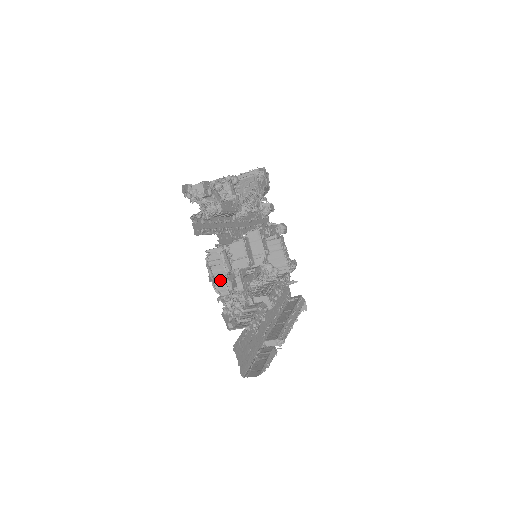
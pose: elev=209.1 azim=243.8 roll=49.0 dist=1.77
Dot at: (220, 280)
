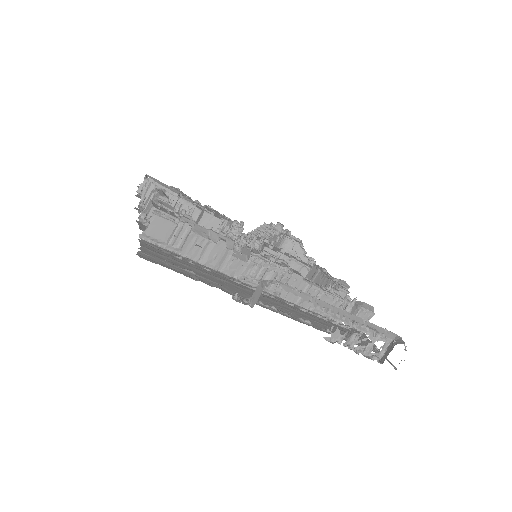
Dot at: occluded
